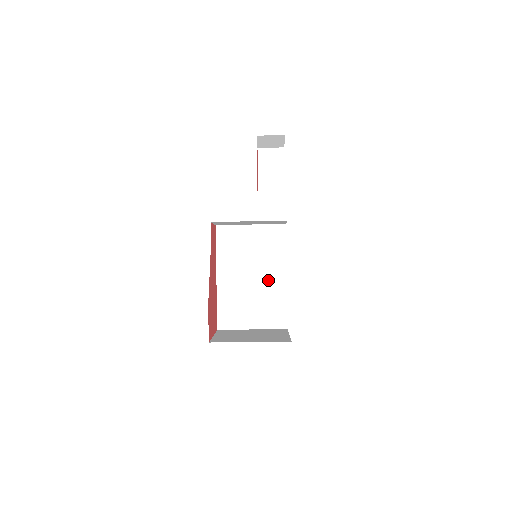
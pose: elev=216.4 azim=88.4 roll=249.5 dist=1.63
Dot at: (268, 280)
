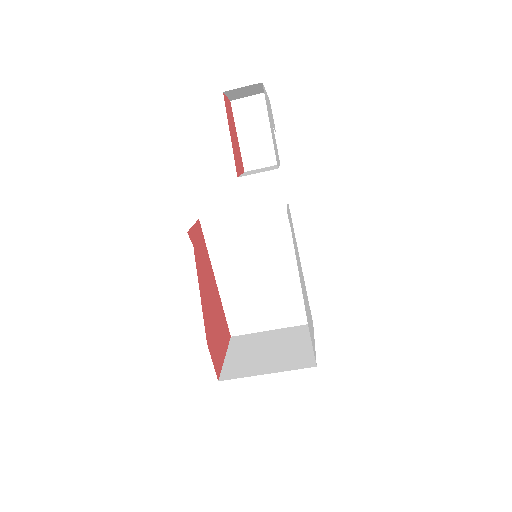
Dot at: (279, 273)
